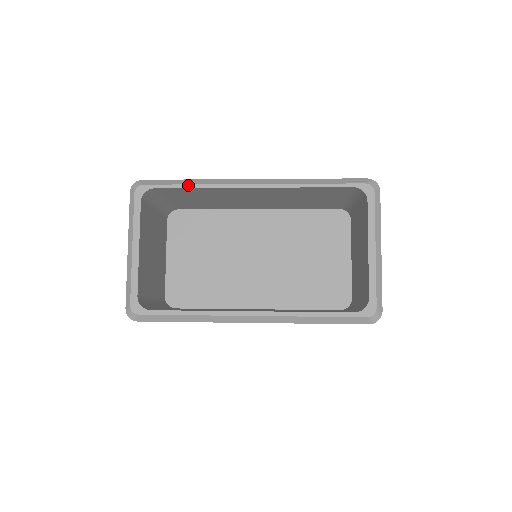
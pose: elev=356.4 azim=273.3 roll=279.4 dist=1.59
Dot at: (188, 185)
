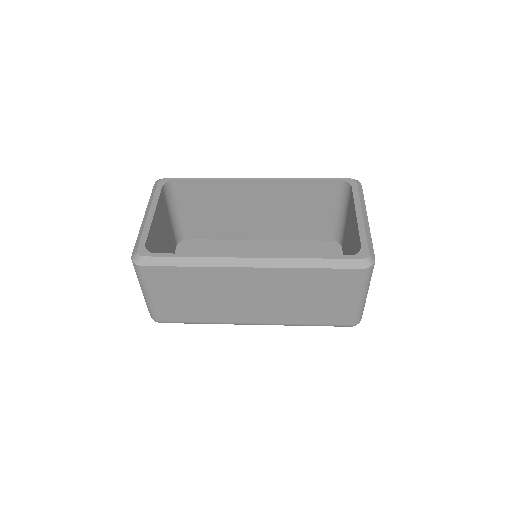
Dot at: (203, 178)
